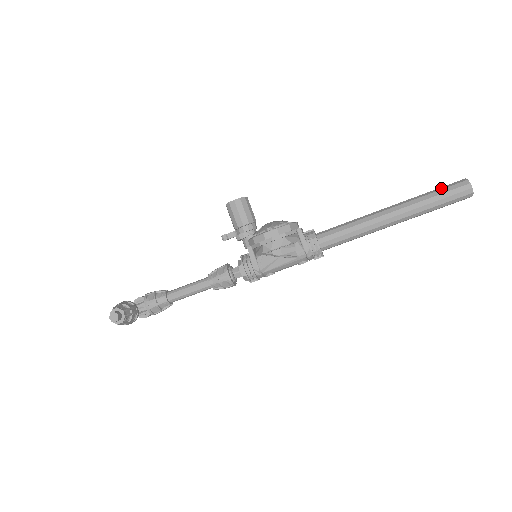
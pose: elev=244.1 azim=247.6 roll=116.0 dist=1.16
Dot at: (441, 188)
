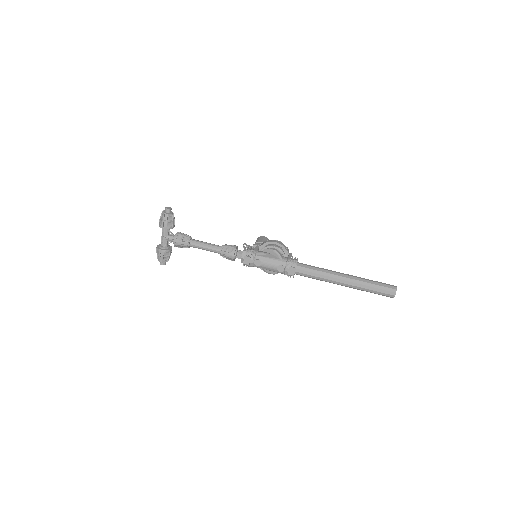
Dot at: occluded
